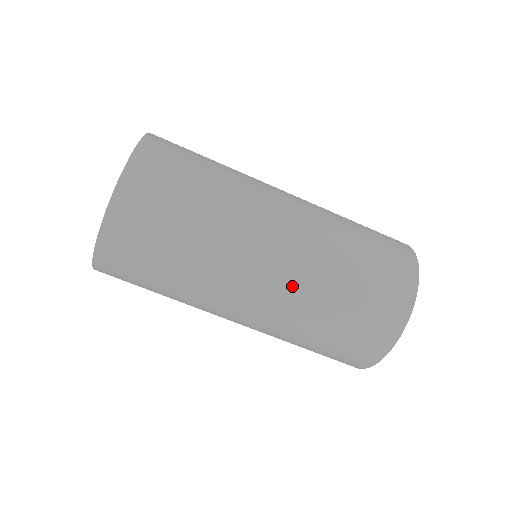
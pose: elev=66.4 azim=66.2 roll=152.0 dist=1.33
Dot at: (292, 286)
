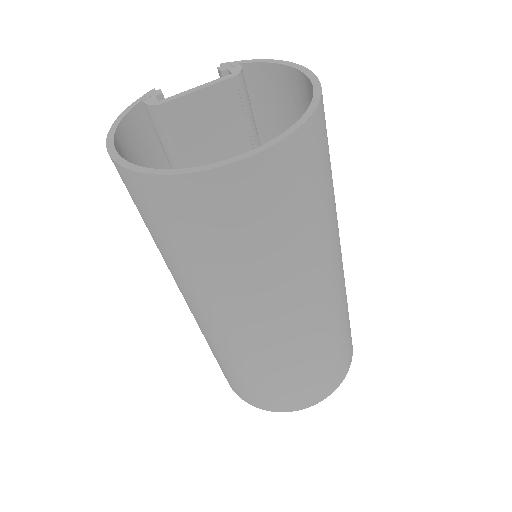
Dot at: (271, 346)
